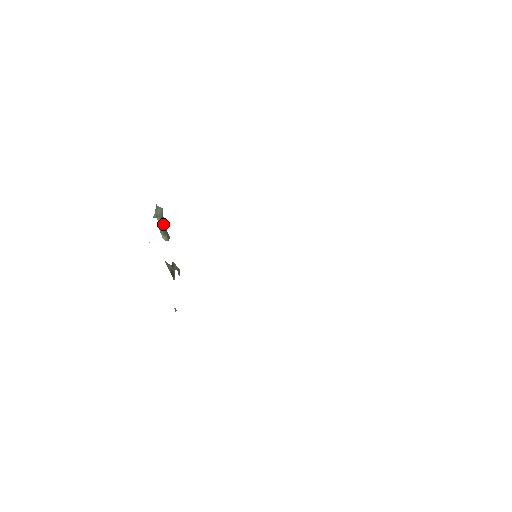
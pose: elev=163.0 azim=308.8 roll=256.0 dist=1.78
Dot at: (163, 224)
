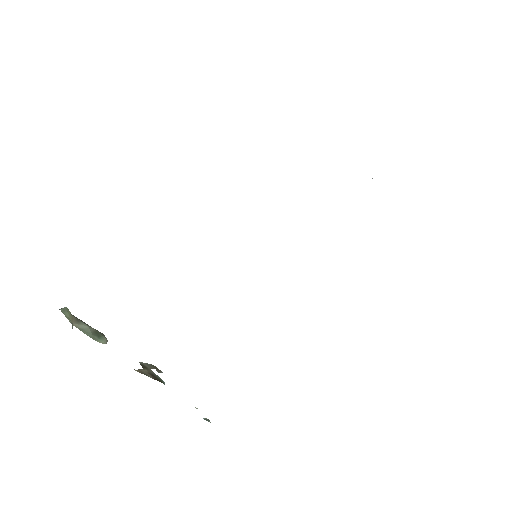
Dot at: (86, 326)
